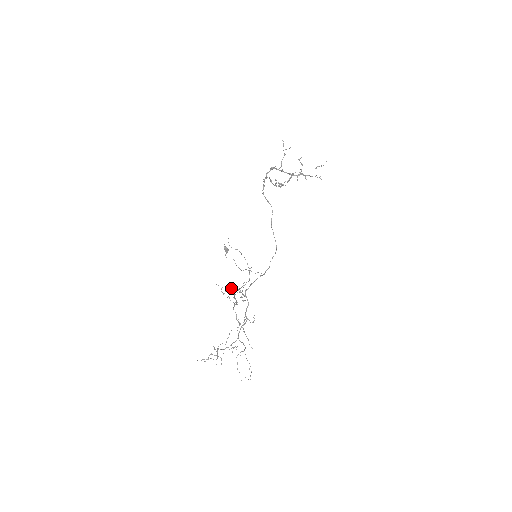
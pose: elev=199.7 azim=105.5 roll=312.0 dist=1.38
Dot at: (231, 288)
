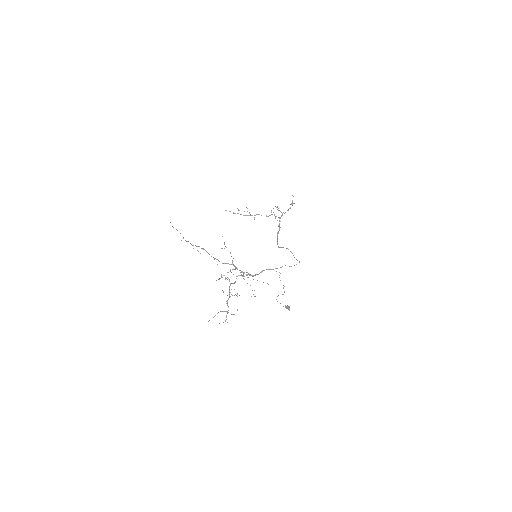
Dot at: (231, 272)
